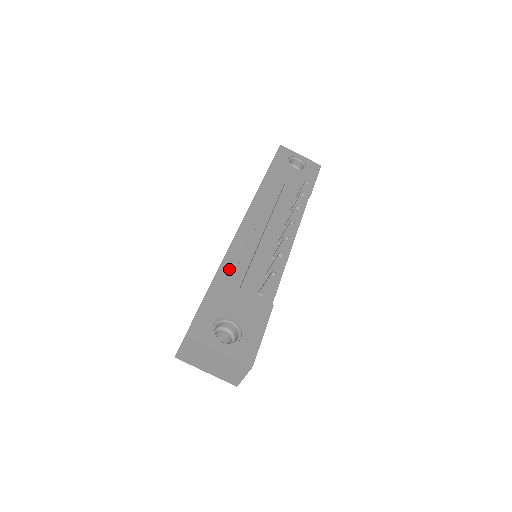
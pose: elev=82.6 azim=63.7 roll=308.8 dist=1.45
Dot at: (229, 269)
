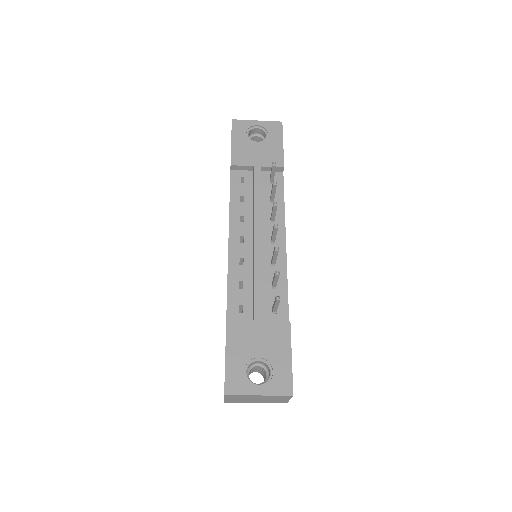
Dot at: (236, 301)
